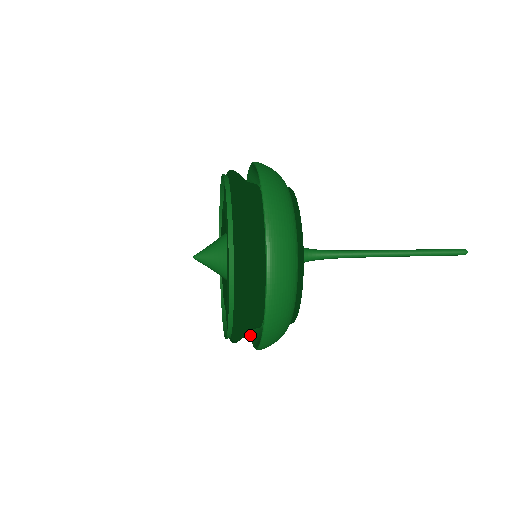
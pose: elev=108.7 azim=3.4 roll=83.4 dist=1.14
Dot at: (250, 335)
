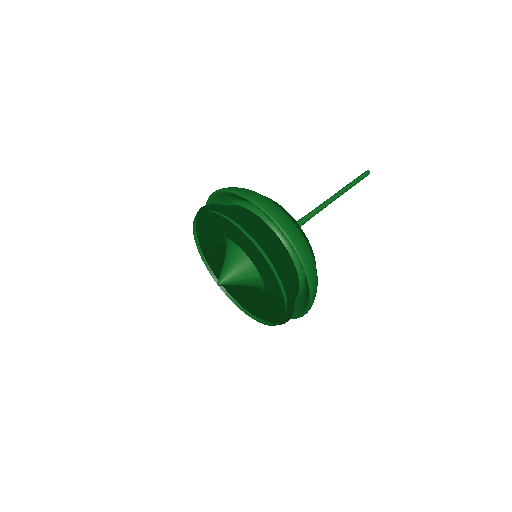
Dot at: (299, 316)
